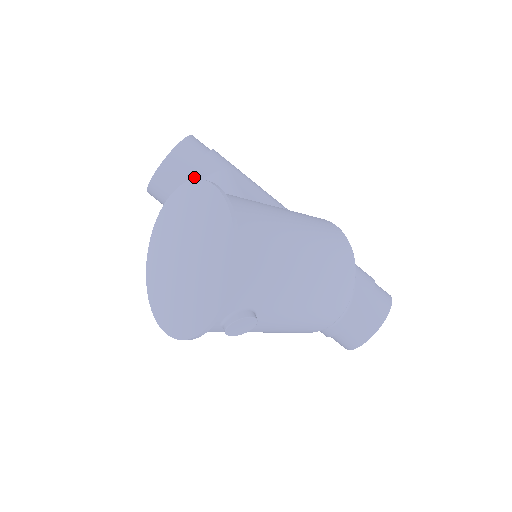
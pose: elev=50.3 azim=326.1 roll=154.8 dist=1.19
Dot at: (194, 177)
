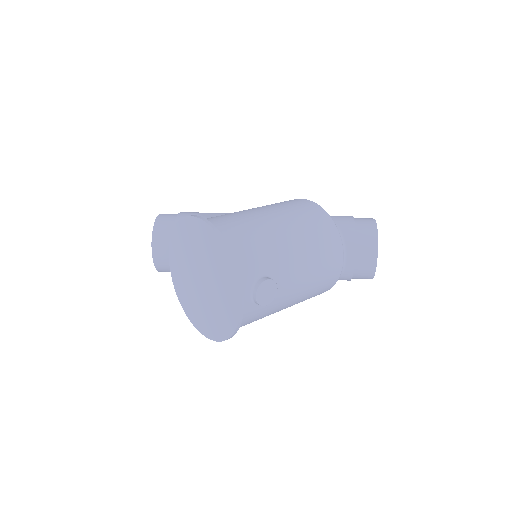
Dot at: occluded
